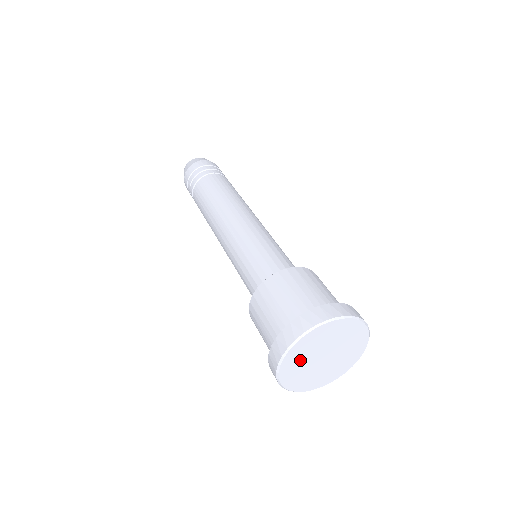
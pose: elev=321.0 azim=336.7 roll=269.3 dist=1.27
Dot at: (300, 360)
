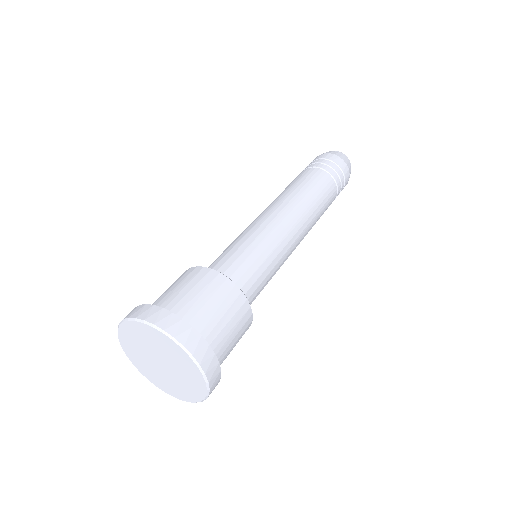
Dot at: (140, 357)
